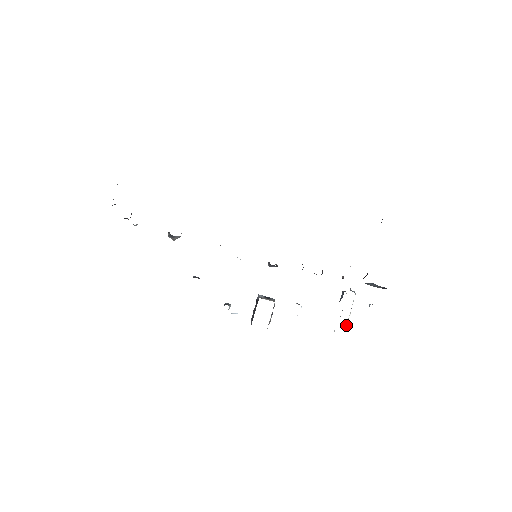
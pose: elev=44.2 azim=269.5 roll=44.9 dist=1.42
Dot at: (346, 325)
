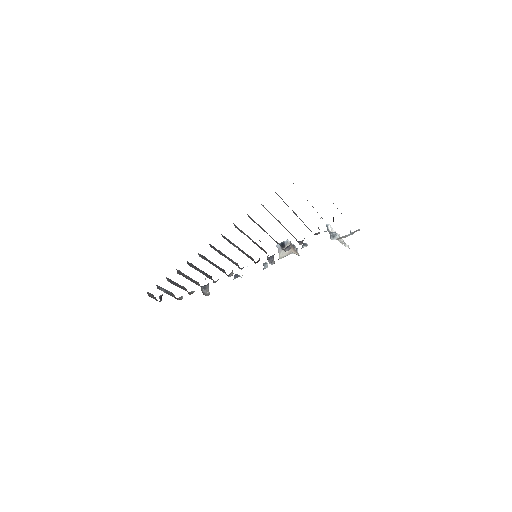
Dot at: (344, 245)
